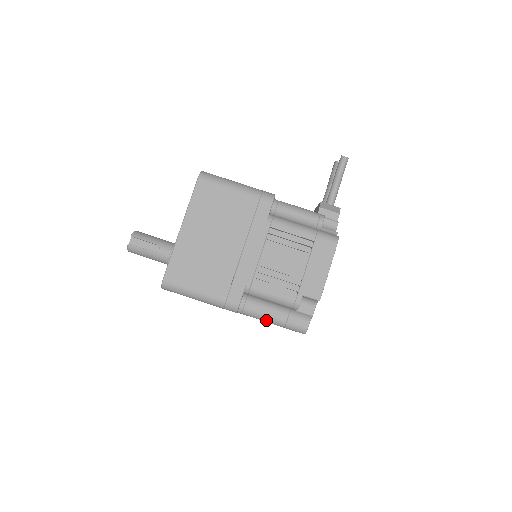
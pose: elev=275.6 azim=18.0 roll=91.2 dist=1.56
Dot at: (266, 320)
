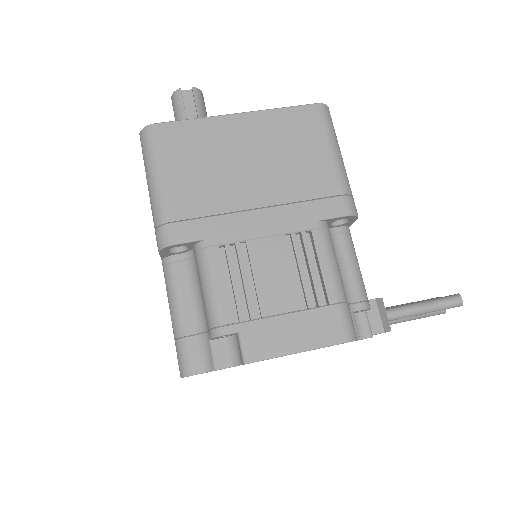
Dot at: (172, 306)
